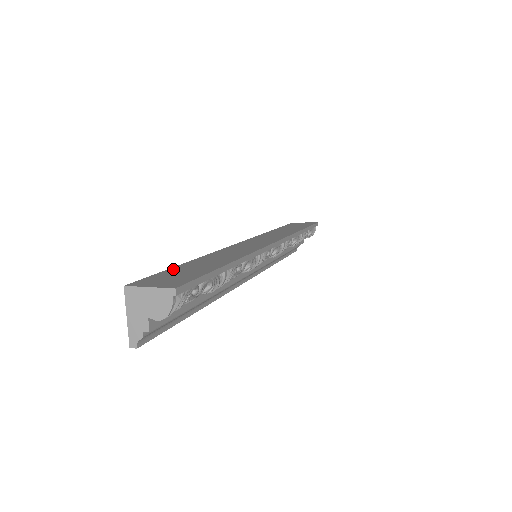
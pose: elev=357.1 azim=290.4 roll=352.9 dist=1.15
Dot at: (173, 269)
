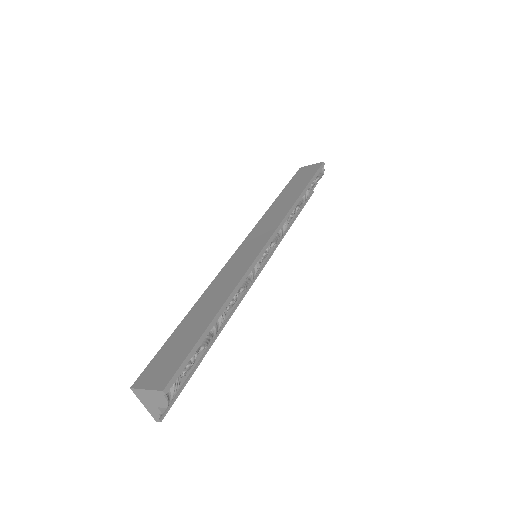
Dot at: (170, 340)
